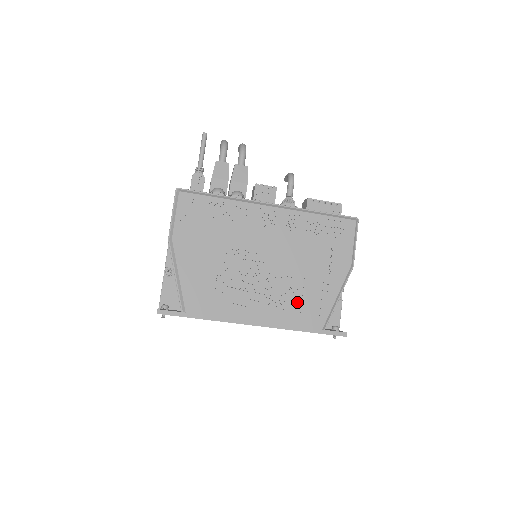
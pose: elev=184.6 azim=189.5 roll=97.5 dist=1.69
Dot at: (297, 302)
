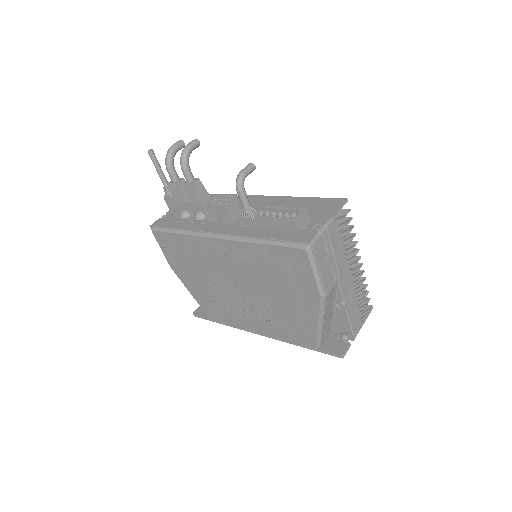
Dot at: (282, 323)
